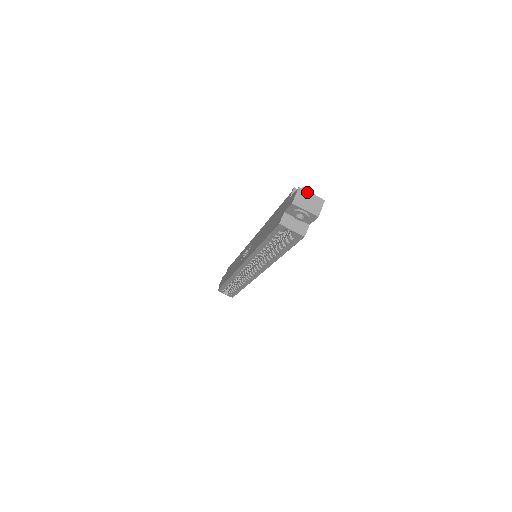
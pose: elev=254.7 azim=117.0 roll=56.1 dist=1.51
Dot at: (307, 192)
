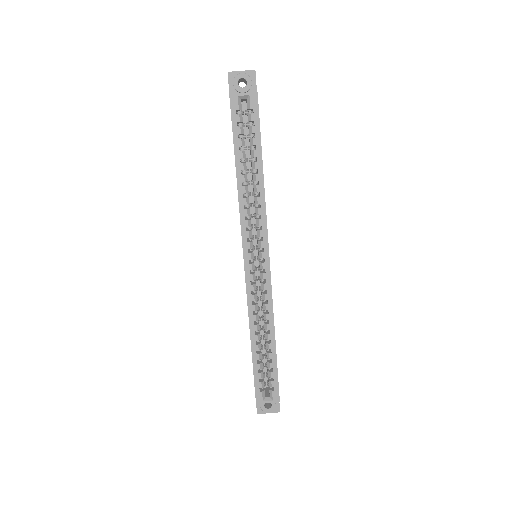
Dot at: occluded
